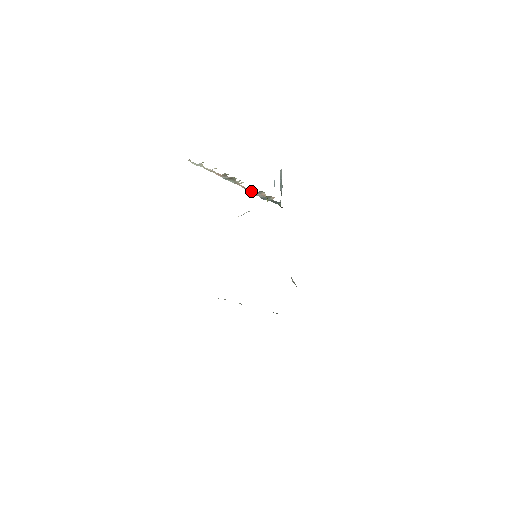
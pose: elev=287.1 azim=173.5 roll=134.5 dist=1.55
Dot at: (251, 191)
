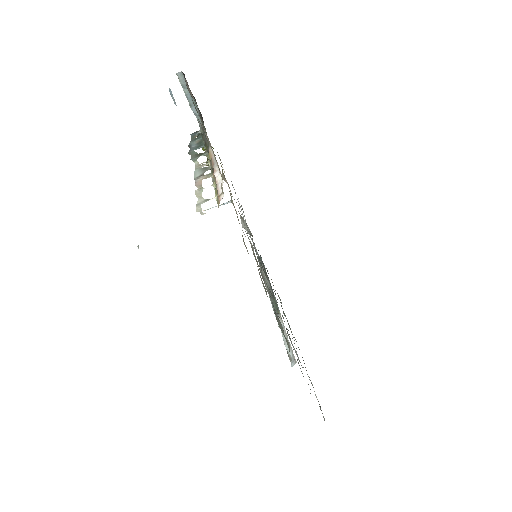
Dot at: (194, 155)
